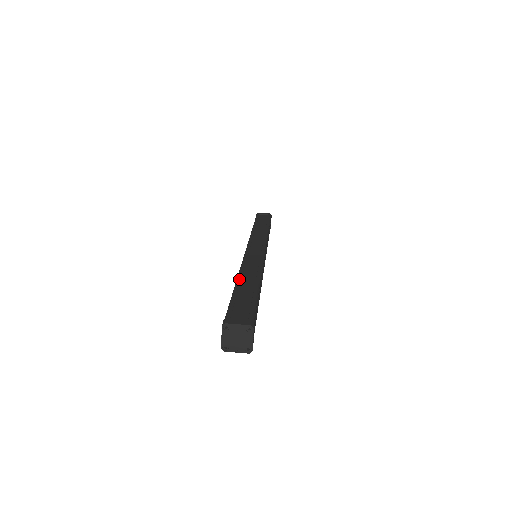
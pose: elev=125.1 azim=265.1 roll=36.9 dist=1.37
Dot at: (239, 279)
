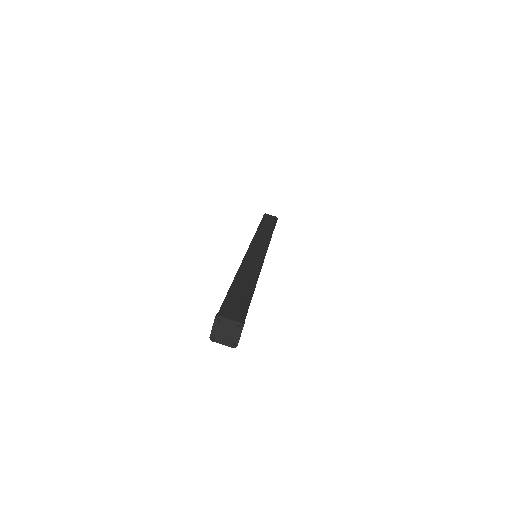
Dot at: (238, 276)
